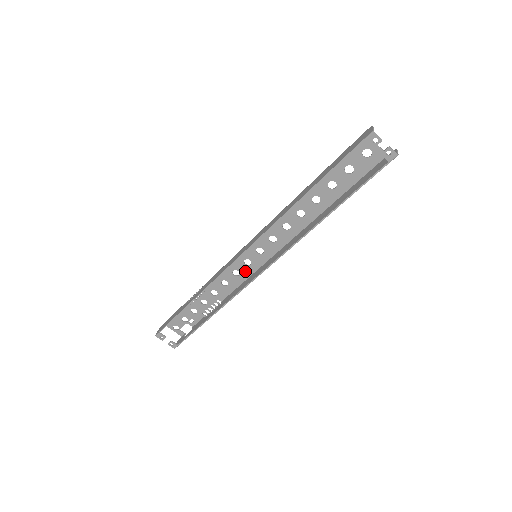
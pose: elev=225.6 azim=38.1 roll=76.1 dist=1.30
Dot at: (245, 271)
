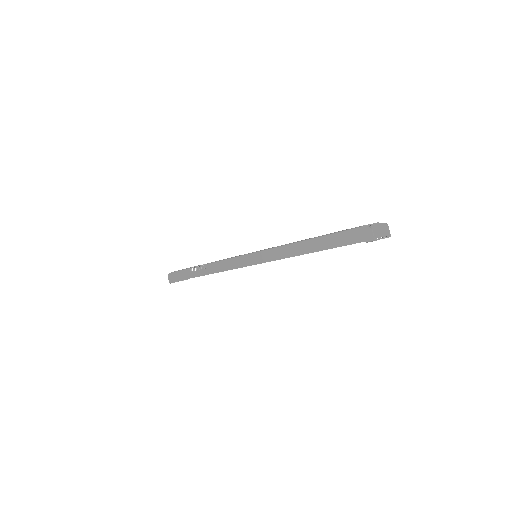
Dot at: occluded
